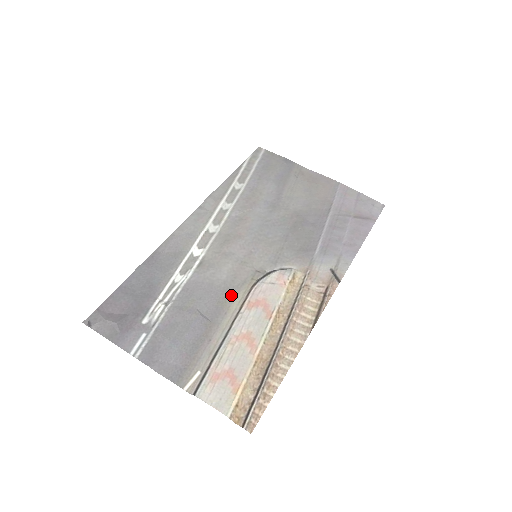
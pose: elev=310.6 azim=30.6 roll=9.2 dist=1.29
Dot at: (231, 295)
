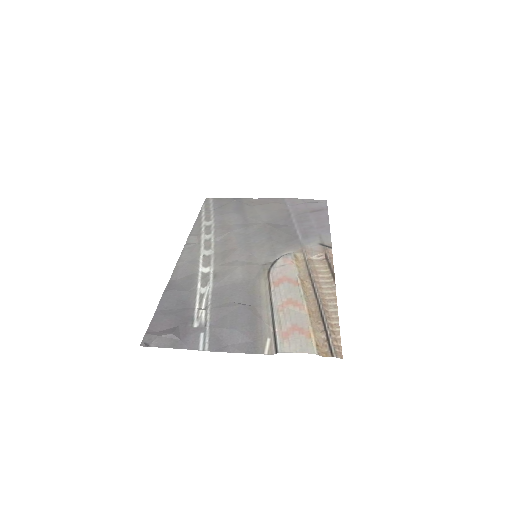
Dot at: (255, 285)
